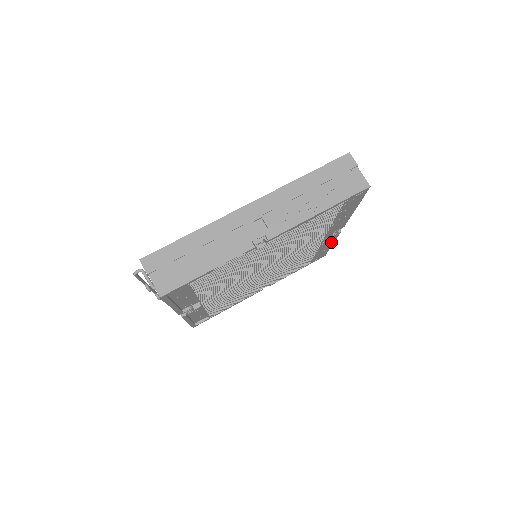
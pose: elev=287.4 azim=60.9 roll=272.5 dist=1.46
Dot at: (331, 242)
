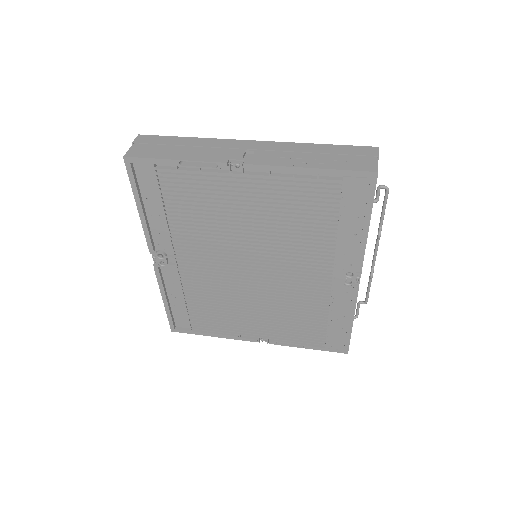
Dot at: (349, 310)
